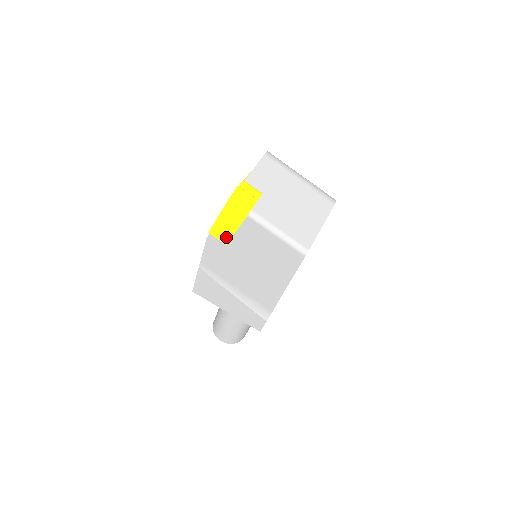
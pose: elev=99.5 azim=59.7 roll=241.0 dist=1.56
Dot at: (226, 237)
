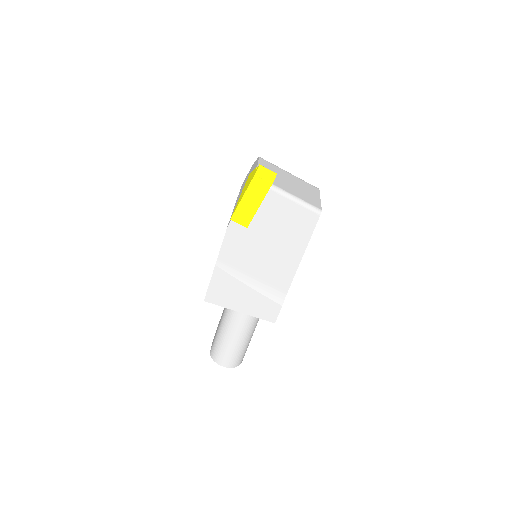
Dot at: (248, 219)
